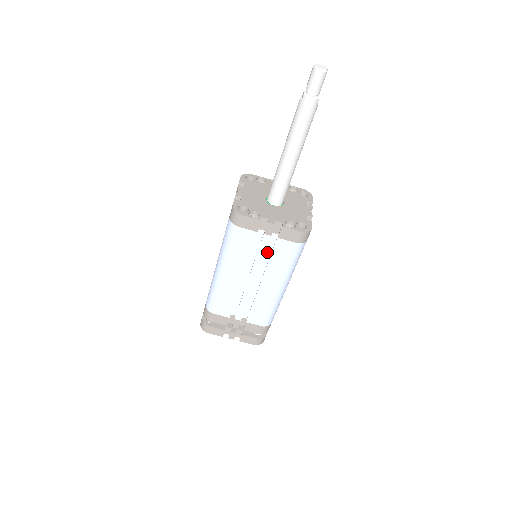
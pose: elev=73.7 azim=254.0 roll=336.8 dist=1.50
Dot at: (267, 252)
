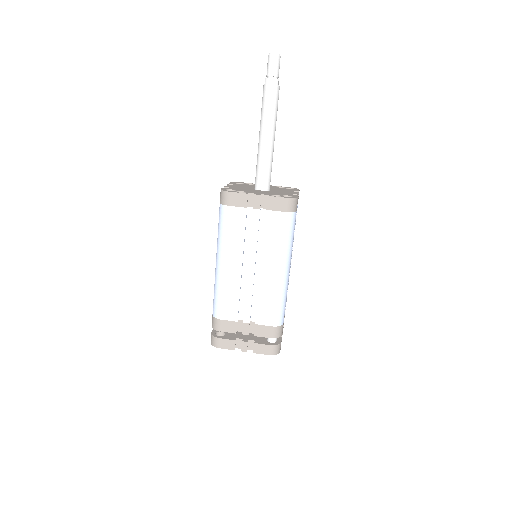
Dot at: (261, 232)
